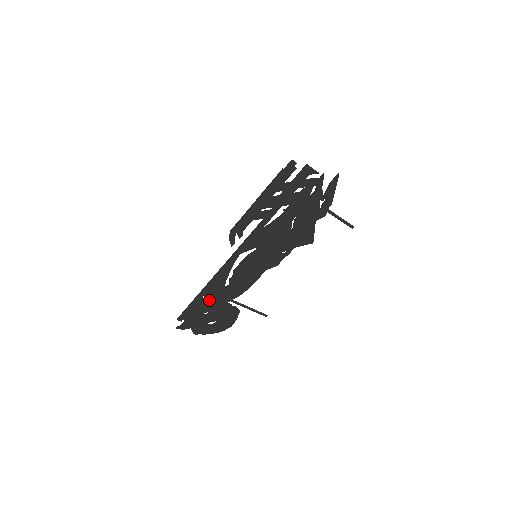
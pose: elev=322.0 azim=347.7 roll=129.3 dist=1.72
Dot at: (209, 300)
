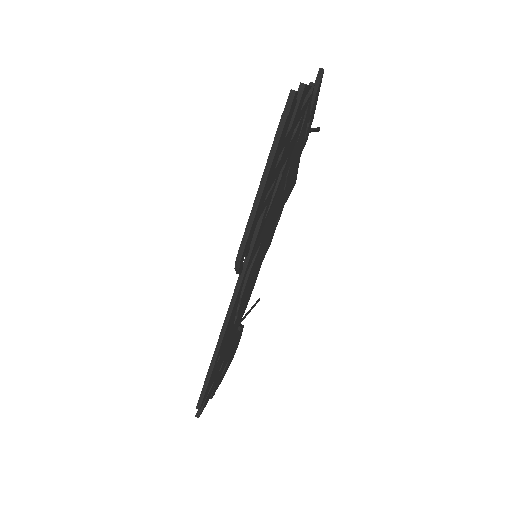
Dot at: (222, 353)
